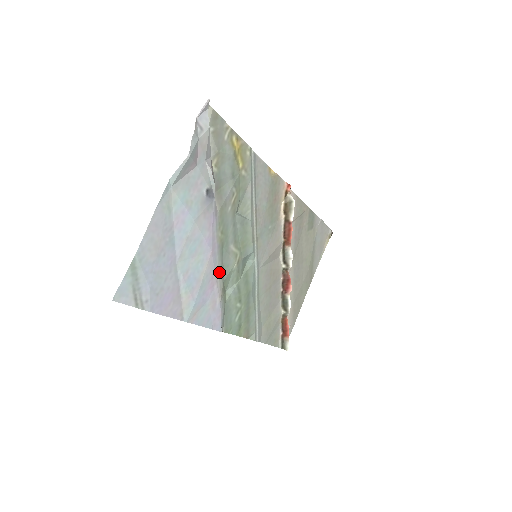
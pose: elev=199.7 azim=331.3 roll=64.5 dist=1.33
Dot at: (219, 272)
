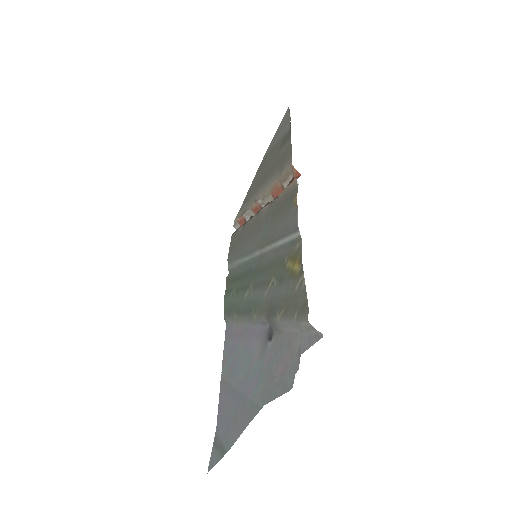
Dot at: (242, 321)
